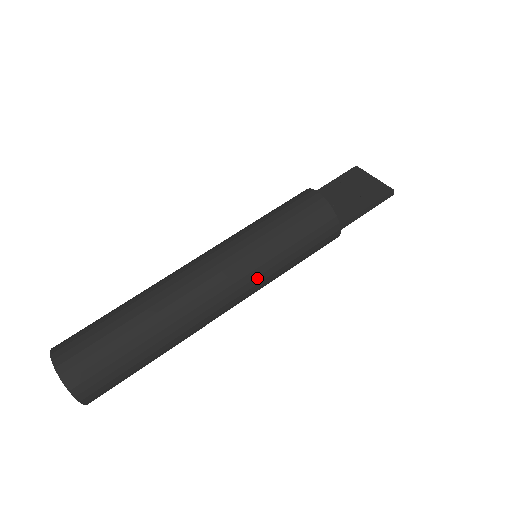
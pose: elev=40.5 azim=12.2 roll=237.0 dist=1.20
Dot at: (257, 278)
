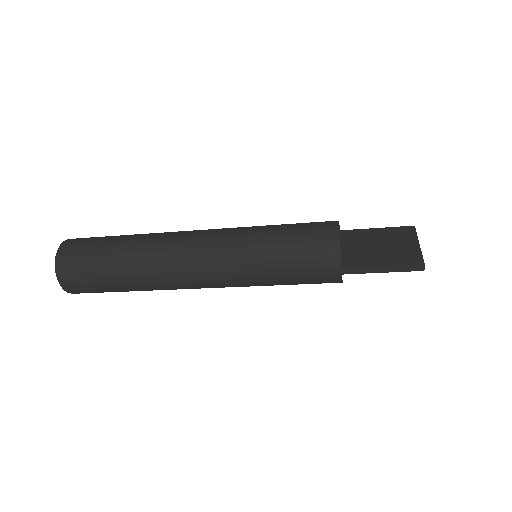
Dot at: (235, 272)
